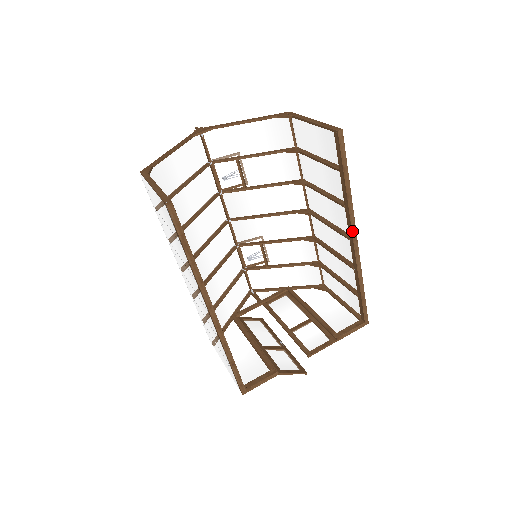
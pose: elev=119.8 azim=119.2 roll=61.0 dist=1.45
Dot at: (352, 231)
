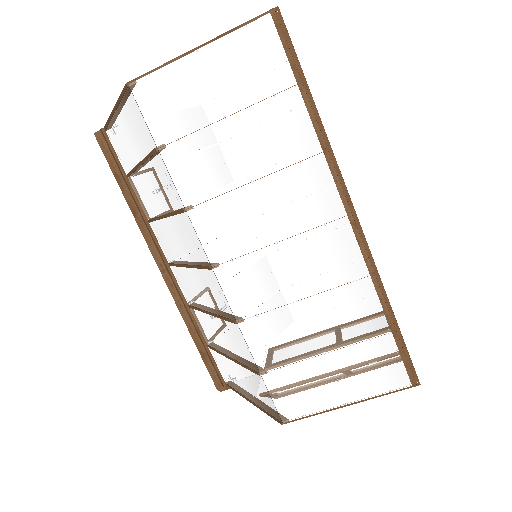
Dot at: occluded
